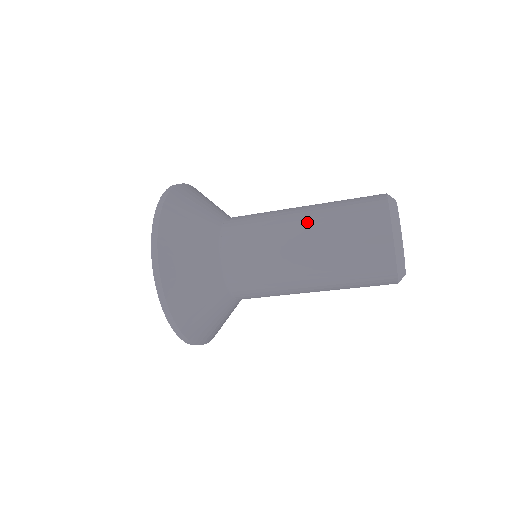
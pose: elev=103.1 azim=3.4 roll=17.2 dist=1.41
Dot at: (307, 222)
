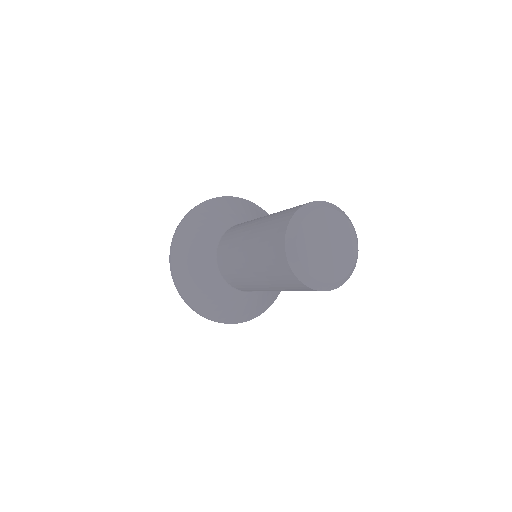
Dot at: (248, 254)
